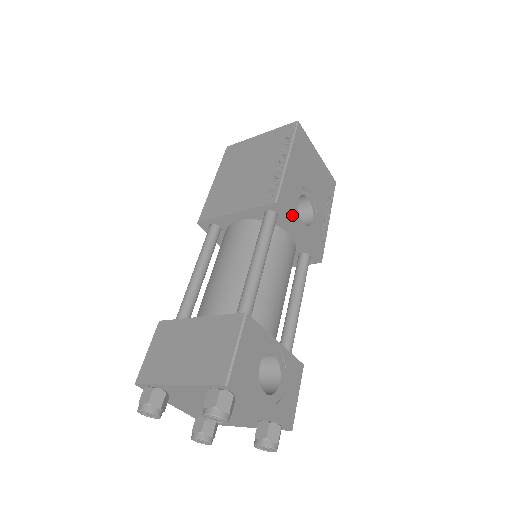
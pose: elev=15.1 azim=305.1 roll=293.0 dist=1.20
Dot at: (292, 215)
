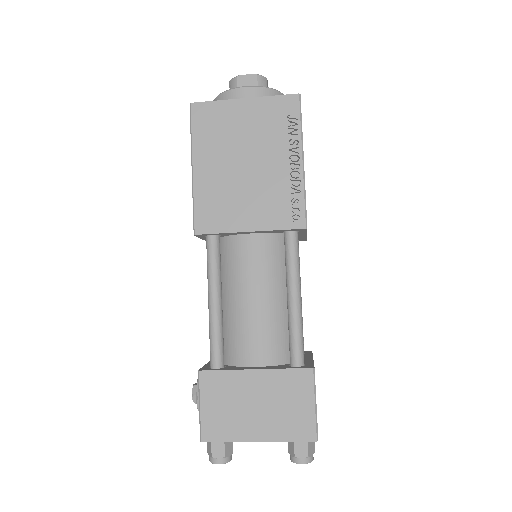
Dot at: occluded
